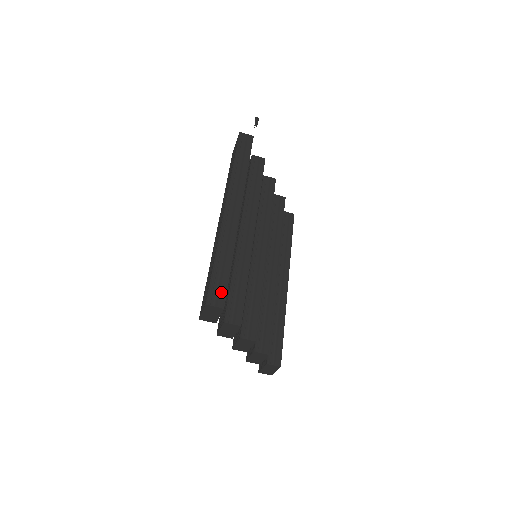
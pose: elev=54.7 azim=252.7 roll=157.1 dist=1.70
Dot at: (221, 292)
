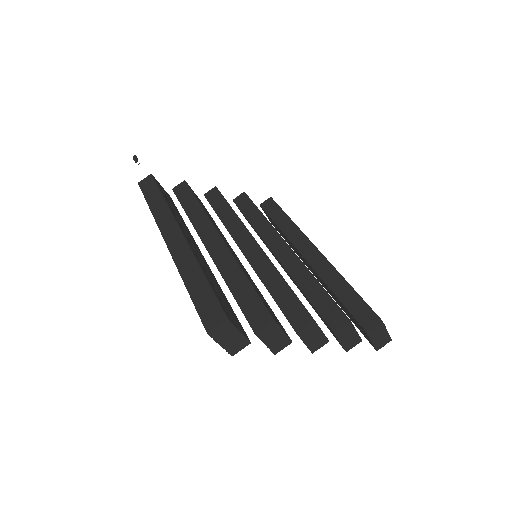
Dot at: (213, 308)
